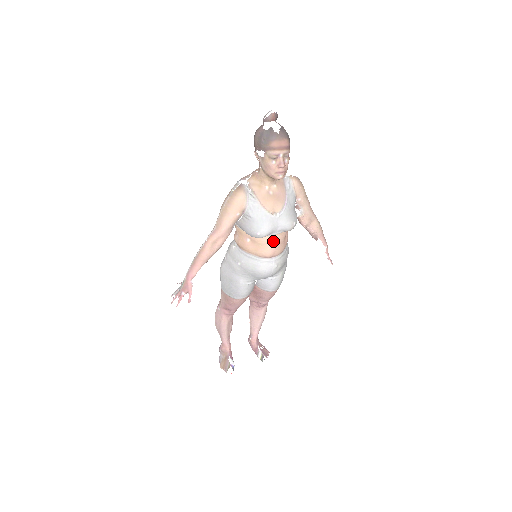
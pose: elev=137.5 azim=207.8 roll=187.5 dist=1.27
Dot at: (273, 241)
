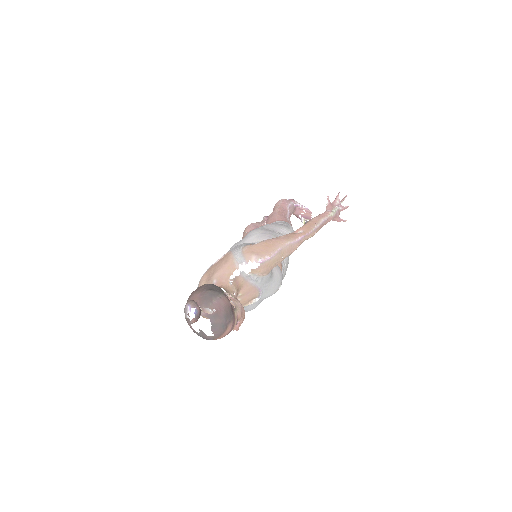
Dot at: occluded
